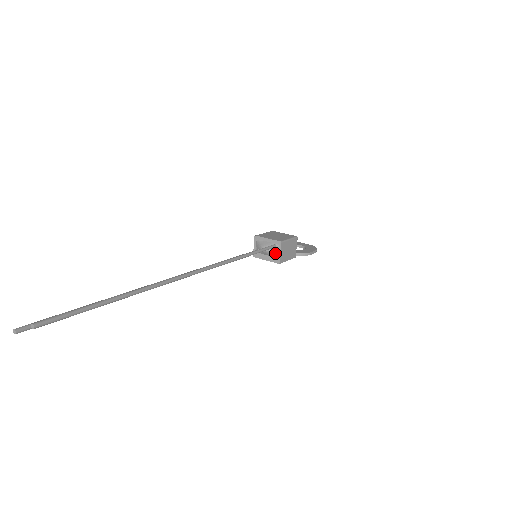
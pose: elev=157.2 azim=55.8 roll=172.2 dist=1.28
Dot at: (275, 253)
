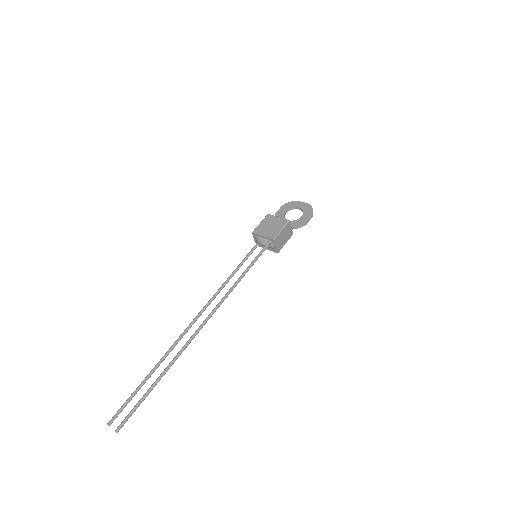
Dot at: (272, 247)
